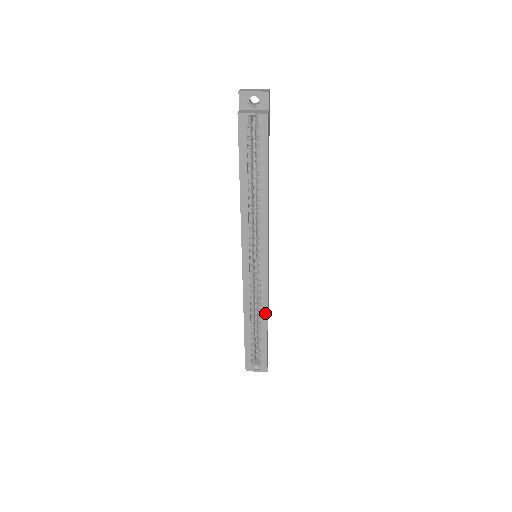
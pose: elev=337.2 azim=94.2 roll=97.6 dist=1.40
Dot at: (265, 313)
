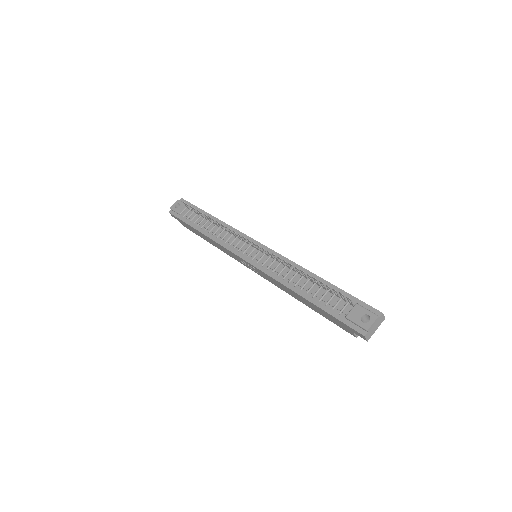
Dot at: occluded
